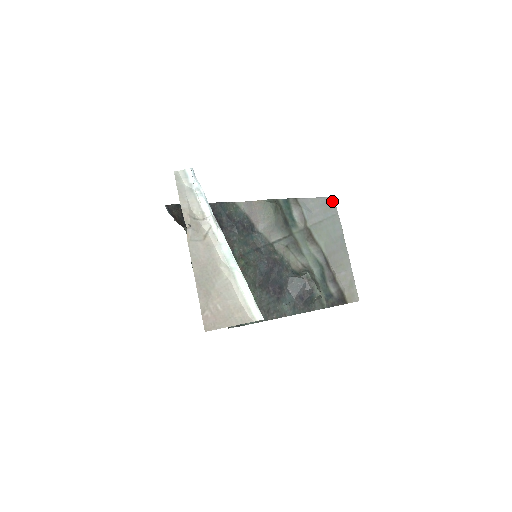
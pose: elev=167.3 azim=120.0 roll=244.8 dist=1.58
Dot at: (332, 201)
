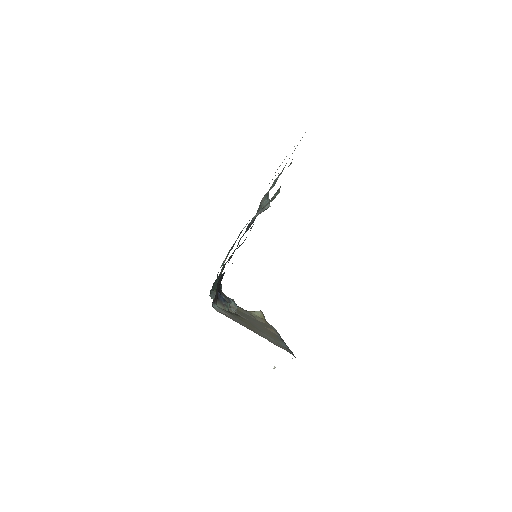
Dot at: occluded
